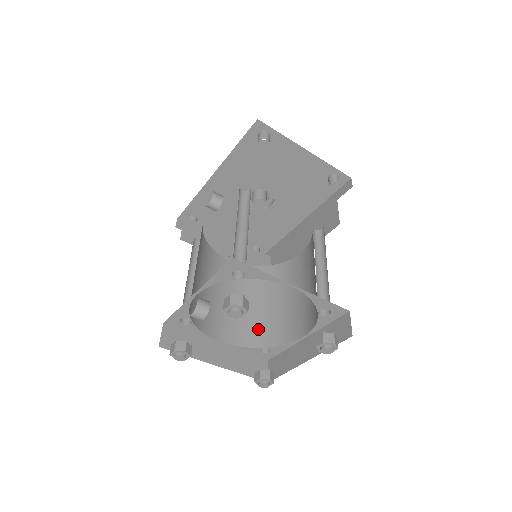
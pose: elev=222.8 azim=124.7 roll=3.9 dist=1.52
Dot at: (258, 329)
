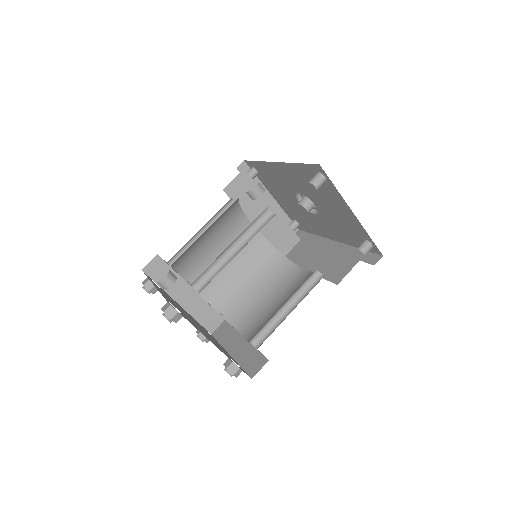
Dot at: (229, 298)
